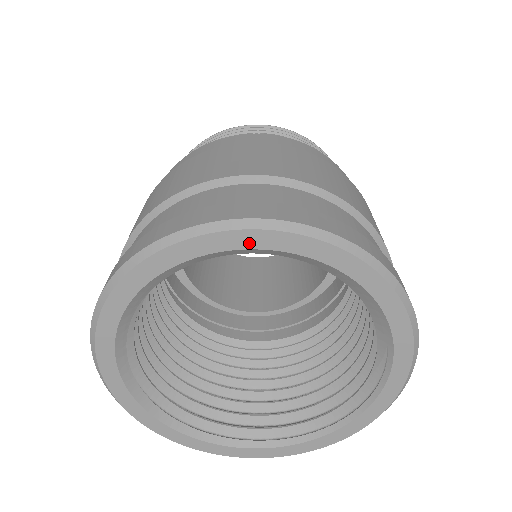
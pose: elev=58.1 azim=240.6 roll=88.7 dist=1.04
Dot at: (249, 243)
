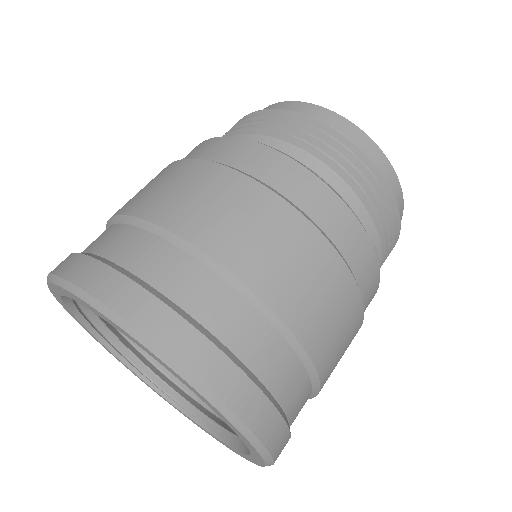
Dot at: (232, 428)
